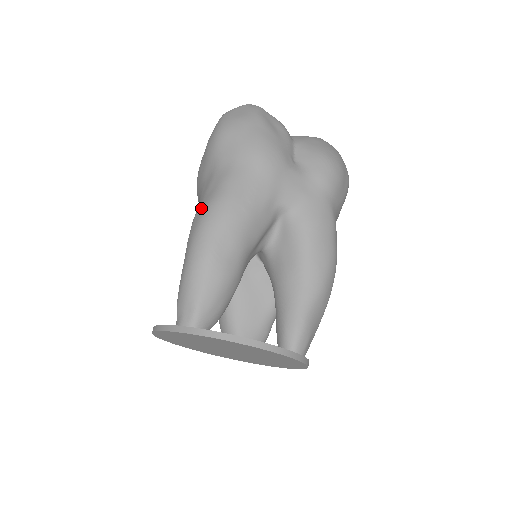
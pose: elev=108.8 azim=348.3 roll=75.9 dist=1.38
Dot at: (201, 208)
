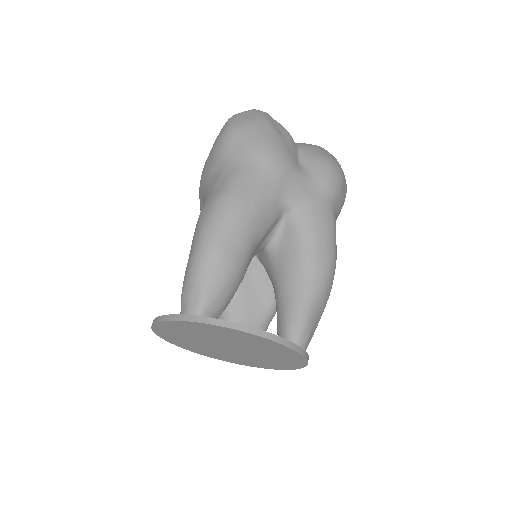
Dot at: (209, 201)
